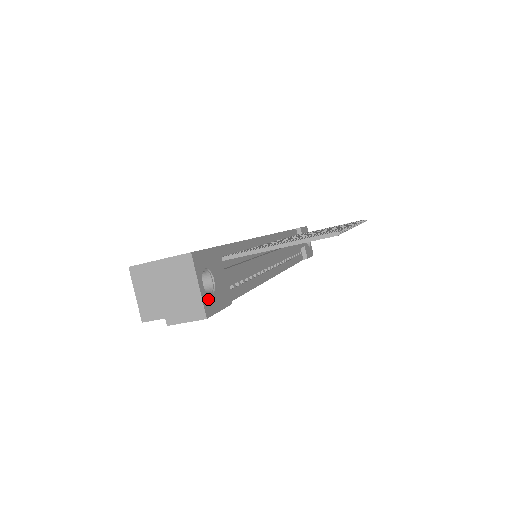
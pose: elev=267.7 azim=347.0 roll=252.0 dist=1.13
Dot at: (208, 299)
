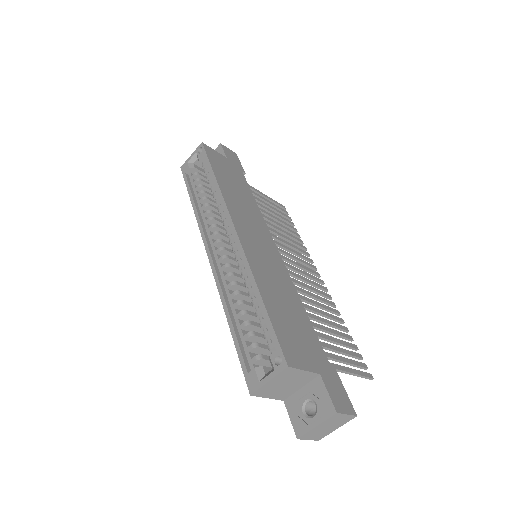
Dot at: occluded
